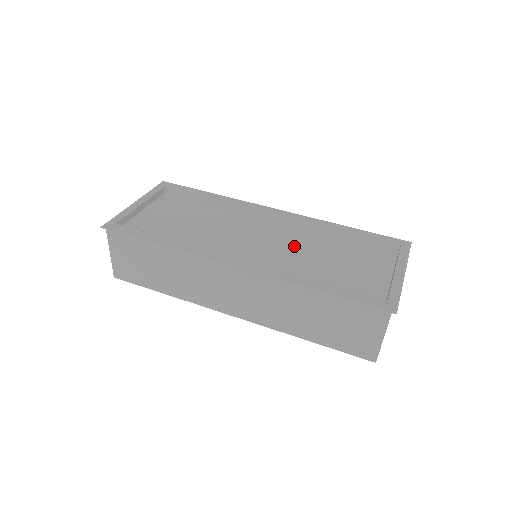
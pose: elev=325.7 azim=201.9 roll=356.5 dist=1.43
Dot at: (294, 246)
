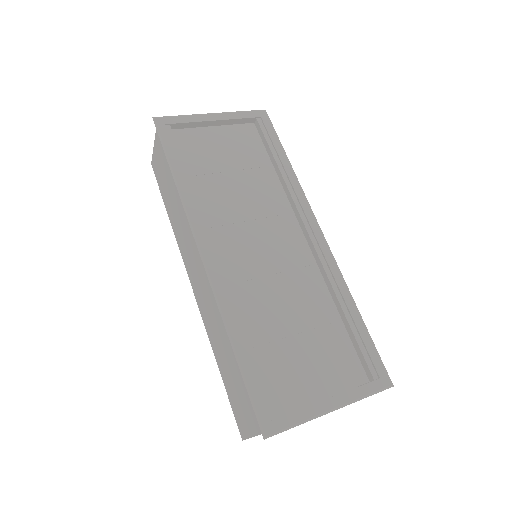
Dot at: (286, 282)
